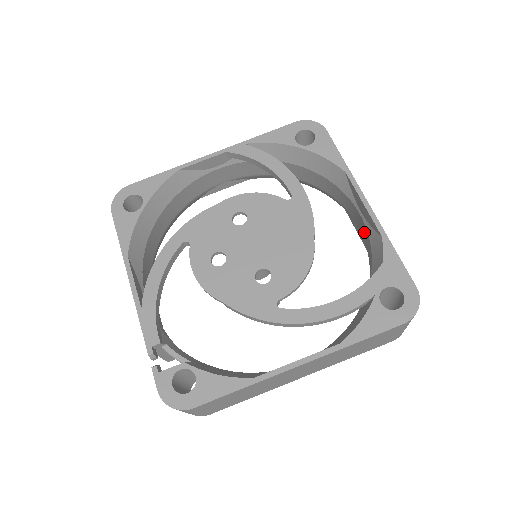
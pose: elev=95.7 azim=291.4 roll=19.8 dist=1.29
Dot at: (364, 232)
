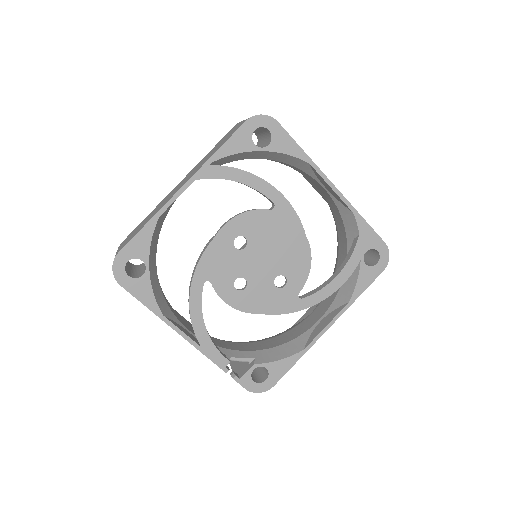
Dot at: (327, 197)
